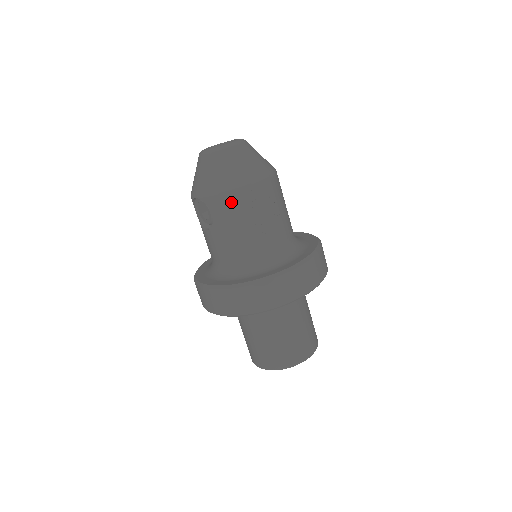
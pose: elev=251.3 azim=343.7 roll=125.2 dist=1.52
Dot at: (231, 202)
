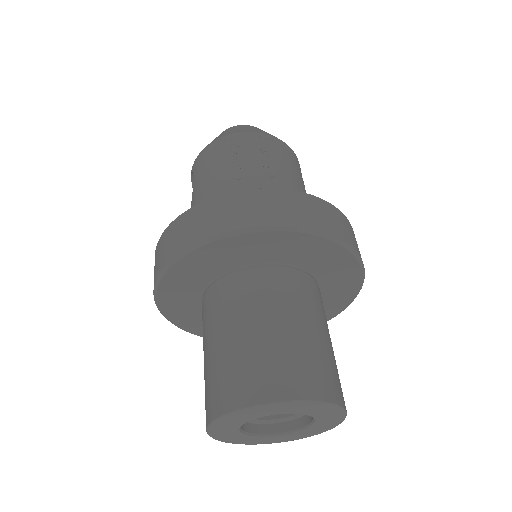
Dot at: (210, 153)
